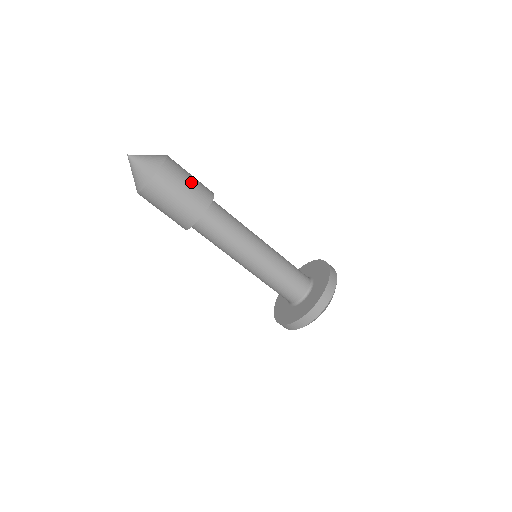
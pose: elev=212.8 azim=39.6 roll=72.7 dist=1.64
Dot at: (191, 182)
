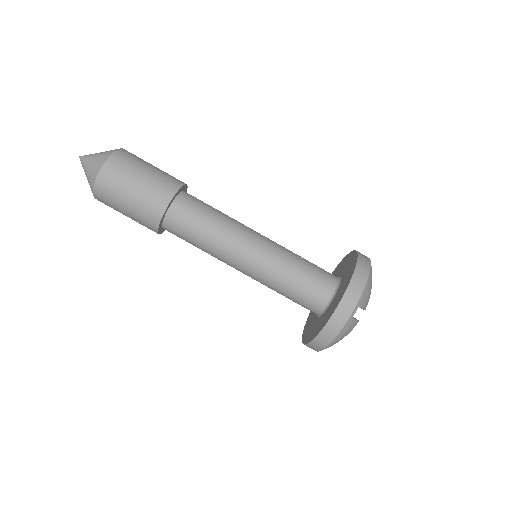
Dot at: (158, 168)
